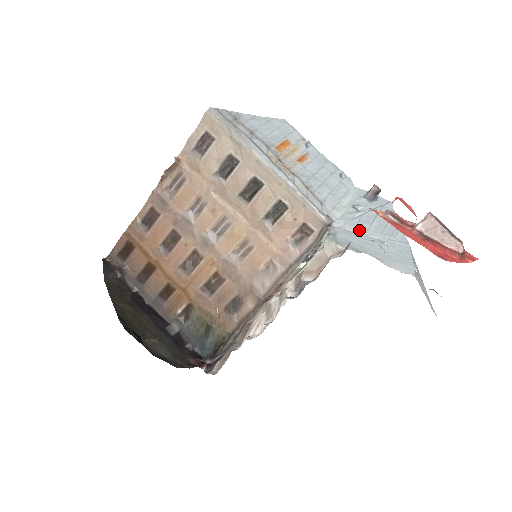
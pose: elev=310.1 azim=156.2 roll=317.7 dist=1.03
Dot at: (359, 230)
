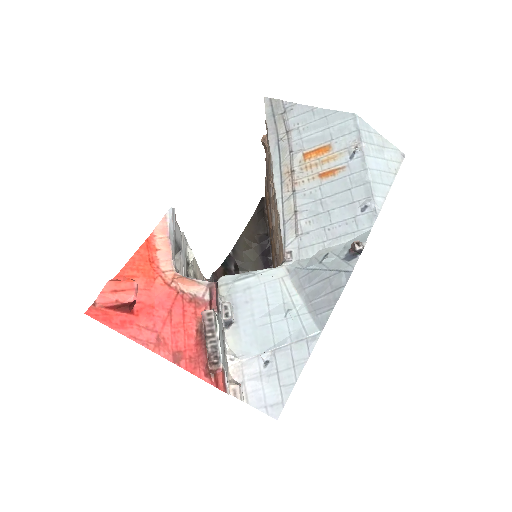
Dot at: (297, 284)
